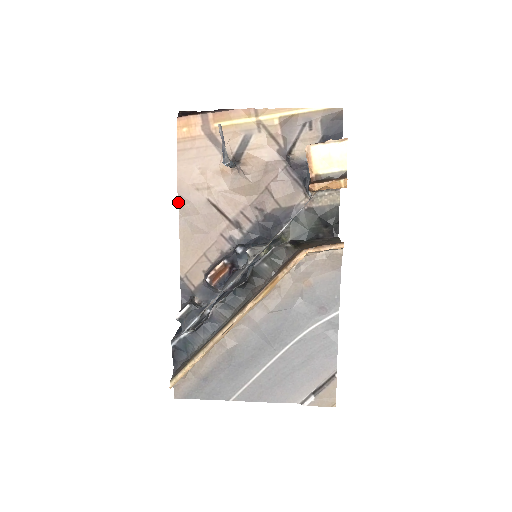
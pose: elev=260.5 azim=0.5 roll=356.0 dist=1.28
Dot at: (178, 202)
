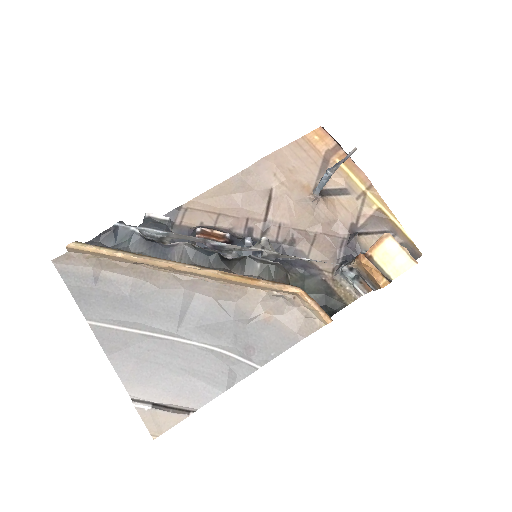
Dot at: (252, 164)
